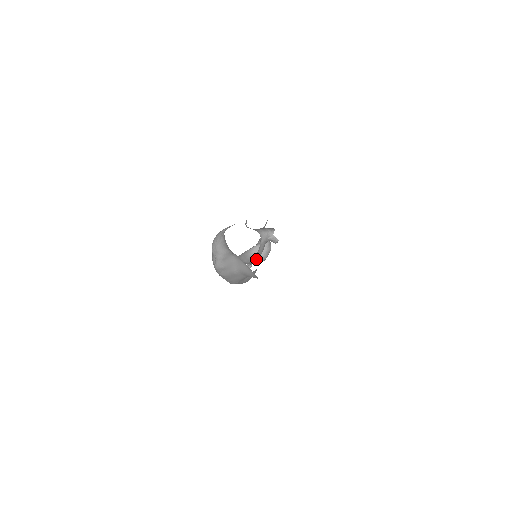
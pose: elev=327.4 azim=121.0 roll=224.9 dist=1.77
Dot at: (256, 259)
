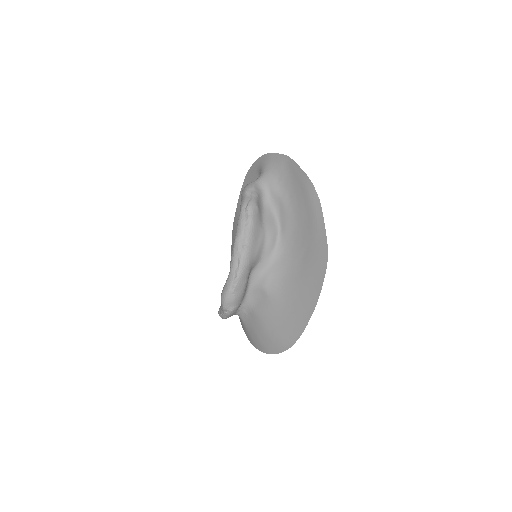
Dot at: occluded
